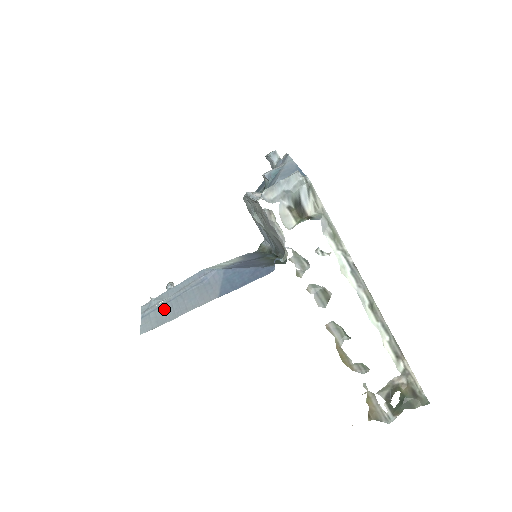
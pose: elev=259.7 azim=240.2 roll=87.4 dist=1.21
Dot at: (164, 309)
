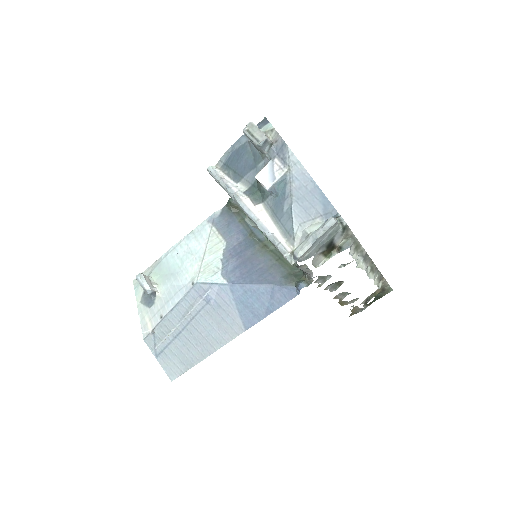
Dot at: (180, 345)
